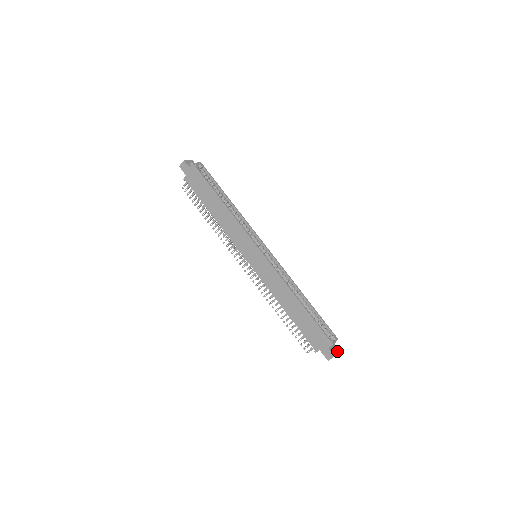
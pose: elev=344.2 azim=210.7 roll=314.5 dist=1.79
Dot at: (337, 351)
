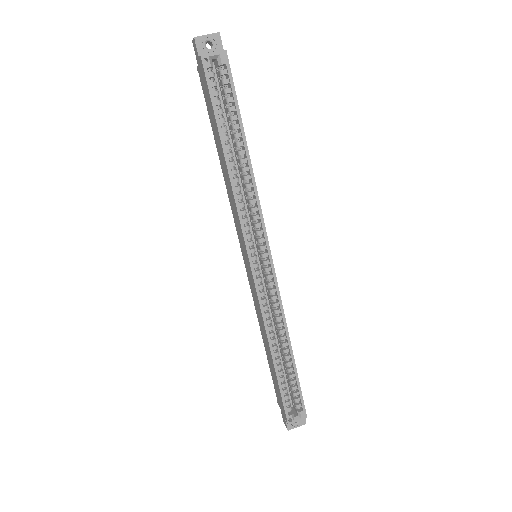
Dot at: (300, 424)
